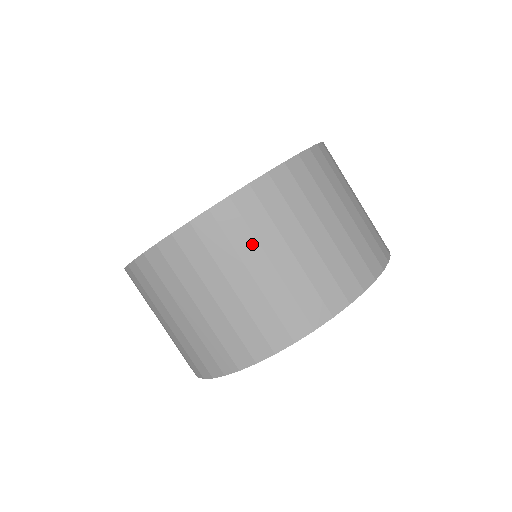
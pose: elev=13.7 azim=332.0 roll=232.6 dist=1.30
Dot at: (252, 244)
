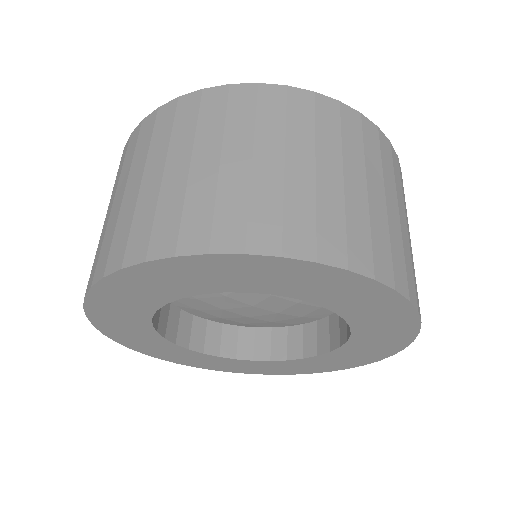
Dot at: (277, 132)
